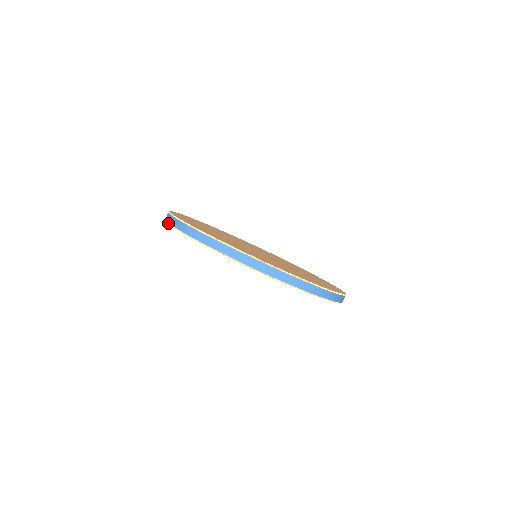
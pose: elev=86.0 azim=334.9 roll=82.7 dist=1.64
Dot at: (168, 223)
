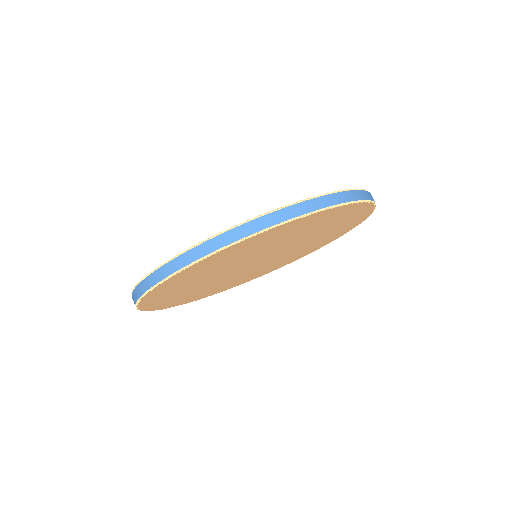
Dot at: (166, 308)
